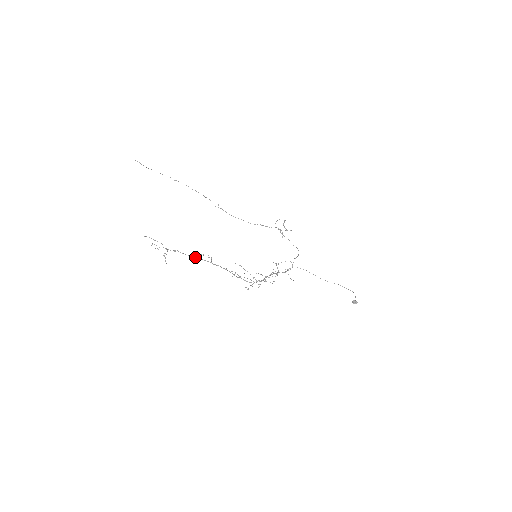
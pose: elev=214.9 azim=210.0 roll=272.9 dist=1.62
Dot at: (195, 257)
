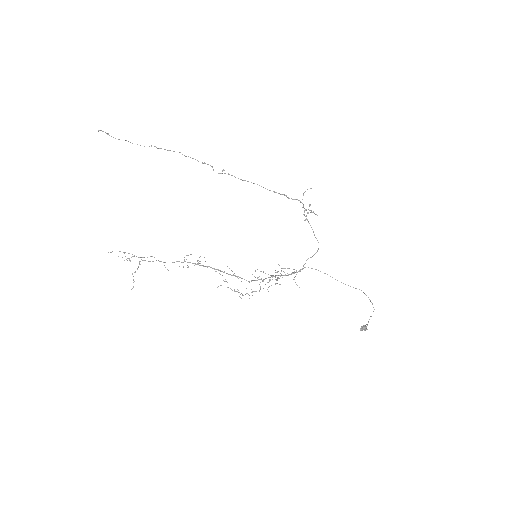
Dot at: (177, 261)
